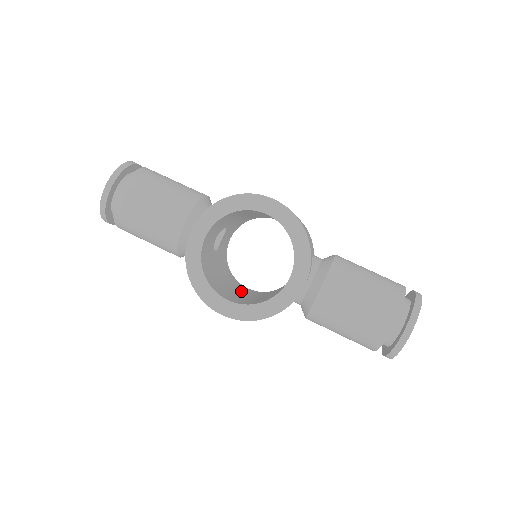
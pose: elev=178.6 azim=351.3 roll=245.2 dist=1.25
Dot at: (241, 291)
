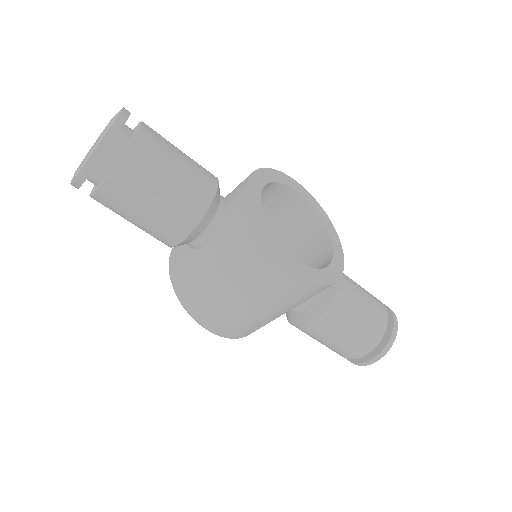
Dot at: occluded
